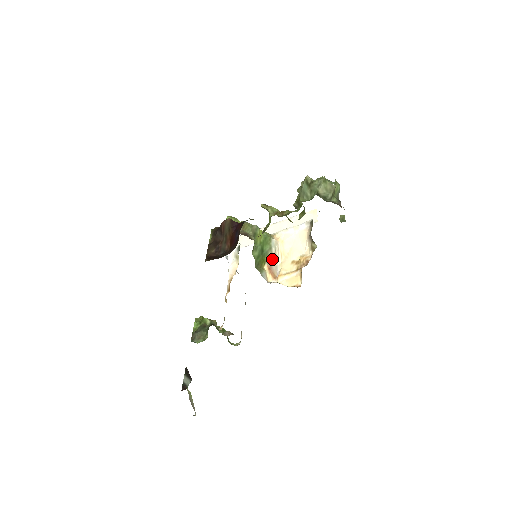
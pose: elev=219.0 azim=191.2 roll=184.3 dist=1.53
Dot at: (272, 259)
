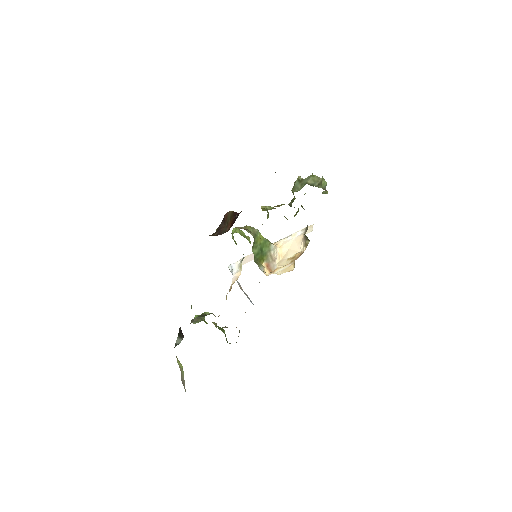
Dot at: (270, 259)
